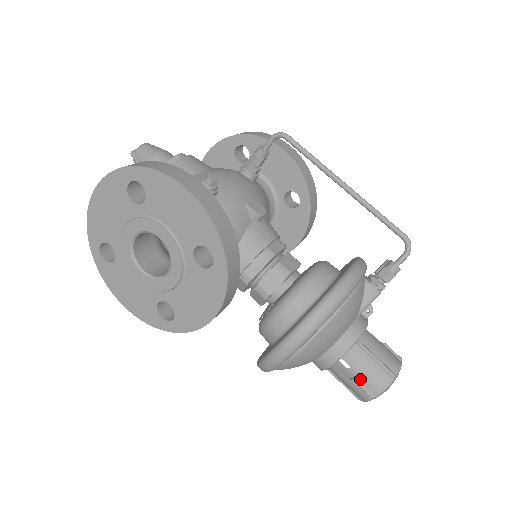
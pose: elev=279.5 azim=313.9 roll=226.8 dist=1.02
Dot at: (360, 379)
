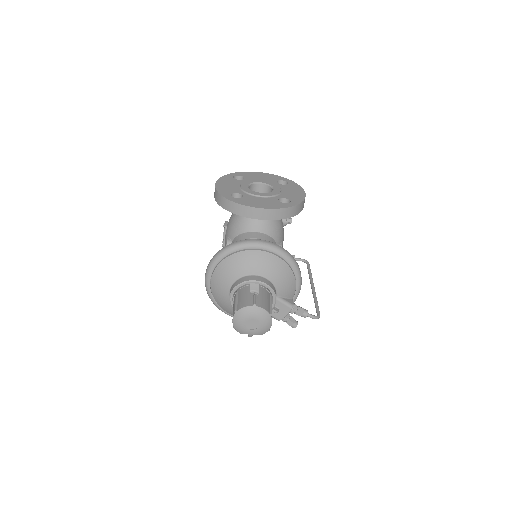
Dot at: (258, 297)
